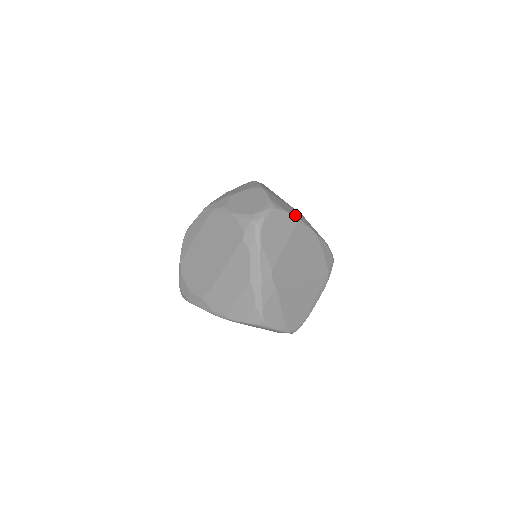
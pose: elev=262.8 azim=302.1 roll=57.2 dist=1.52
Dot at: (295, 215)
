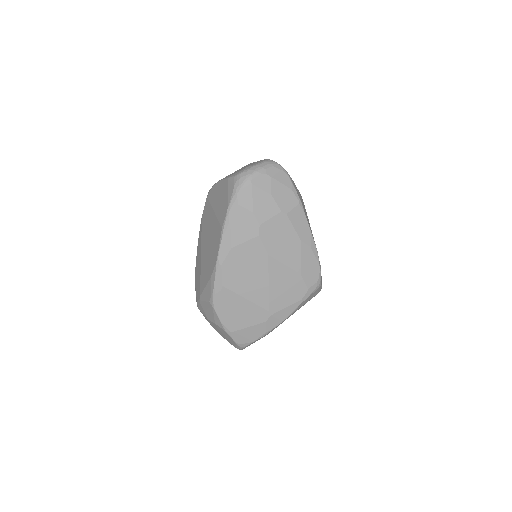
Dot at: (262, 334)
